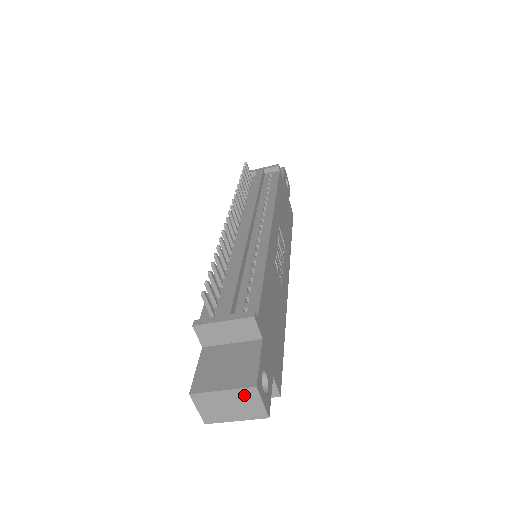
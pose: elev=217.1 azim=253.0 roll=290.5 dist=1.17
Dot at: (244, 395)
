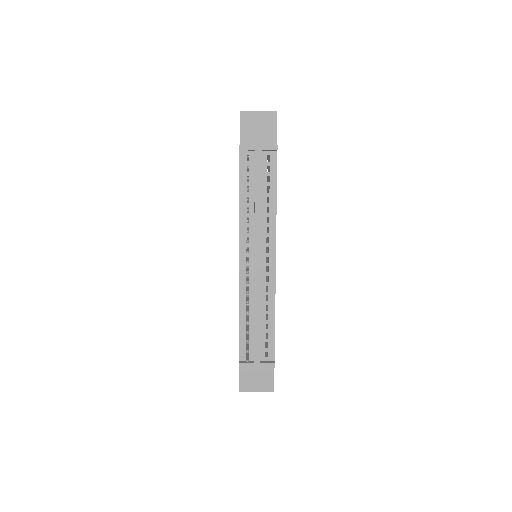
Dot at: (266, 390)
